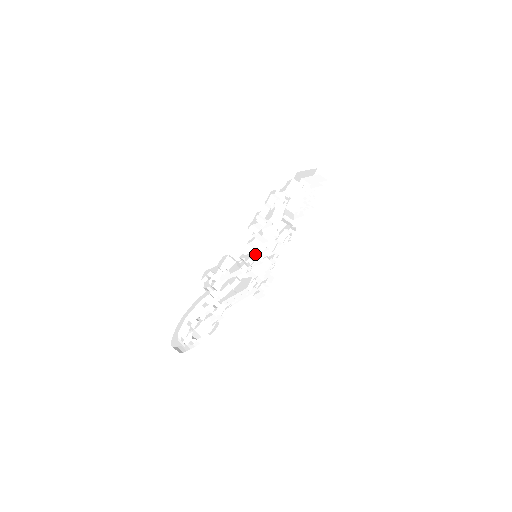
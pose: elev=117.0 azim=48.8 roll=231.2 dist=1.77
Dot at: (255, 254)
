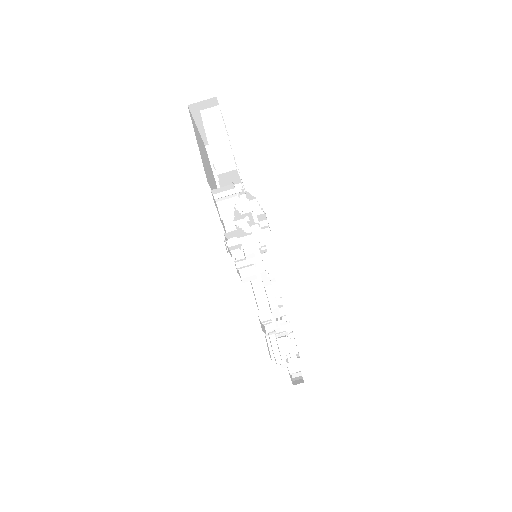
Dot at: occluded
